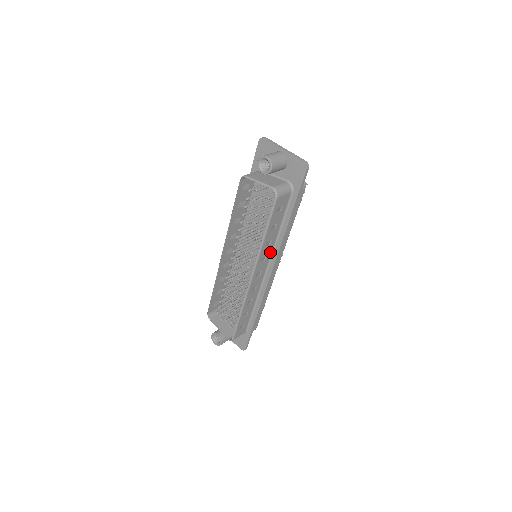
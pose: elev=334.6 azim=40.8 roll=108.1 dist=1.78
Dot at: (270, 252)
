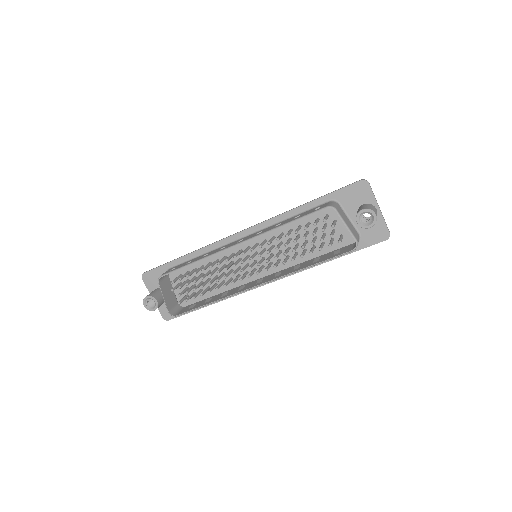
Dot at: occluded
